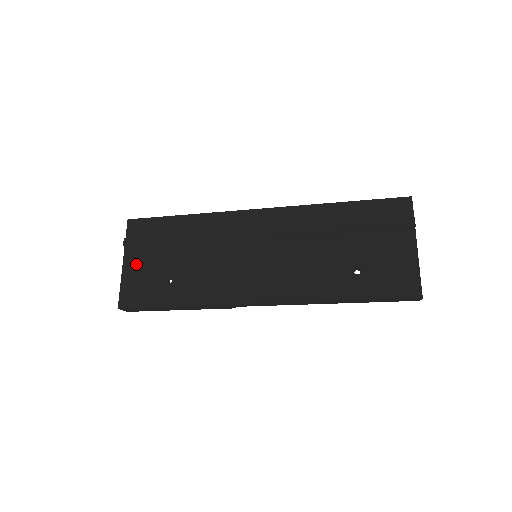
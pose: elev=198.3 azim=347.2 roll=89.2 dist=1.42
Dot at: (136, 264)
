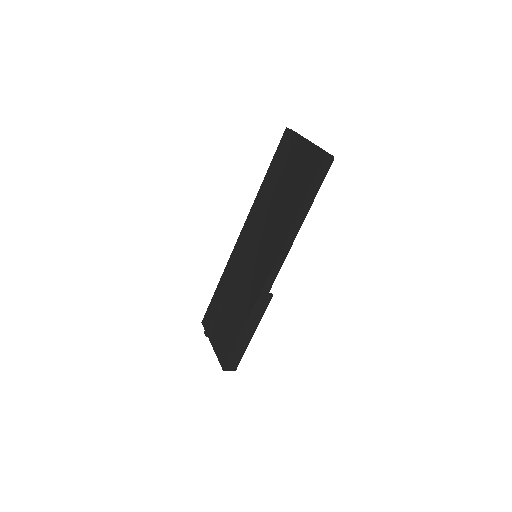
Dot at: (216, 337)
